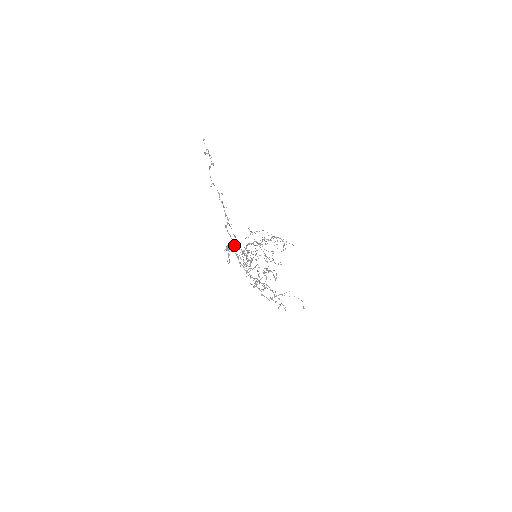
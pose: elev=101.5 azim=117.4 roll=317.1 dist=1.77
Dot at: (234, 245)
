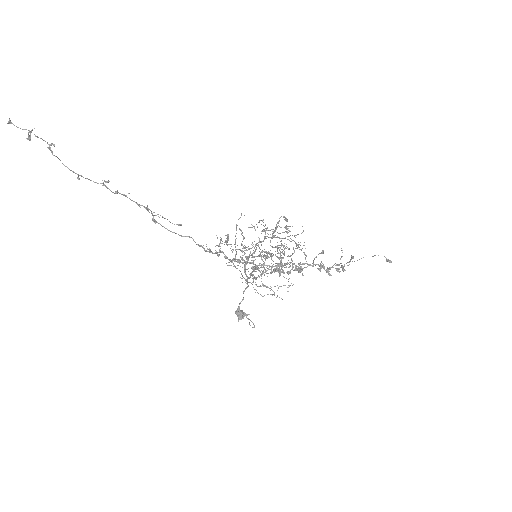
Dot at: occluded
